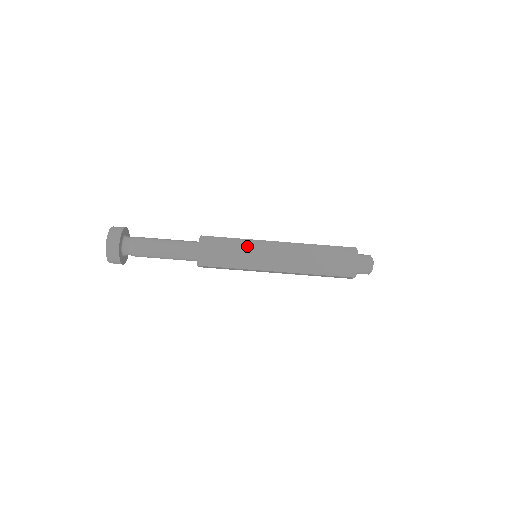
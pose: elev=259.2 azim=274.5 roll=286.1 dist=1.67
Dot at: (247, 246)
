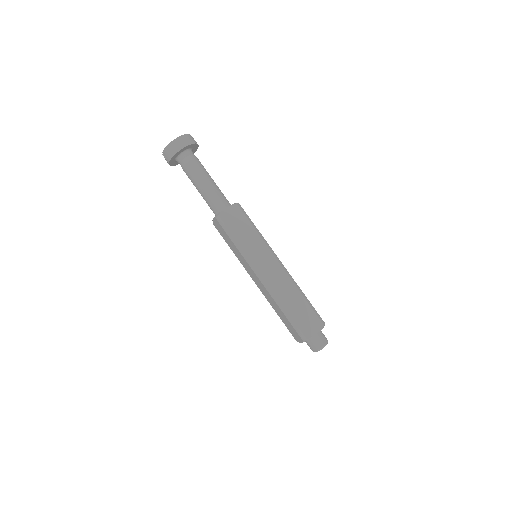
Dot at: (259, 241)
